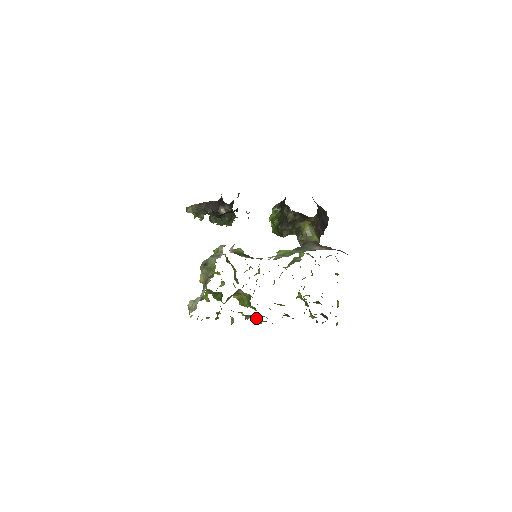
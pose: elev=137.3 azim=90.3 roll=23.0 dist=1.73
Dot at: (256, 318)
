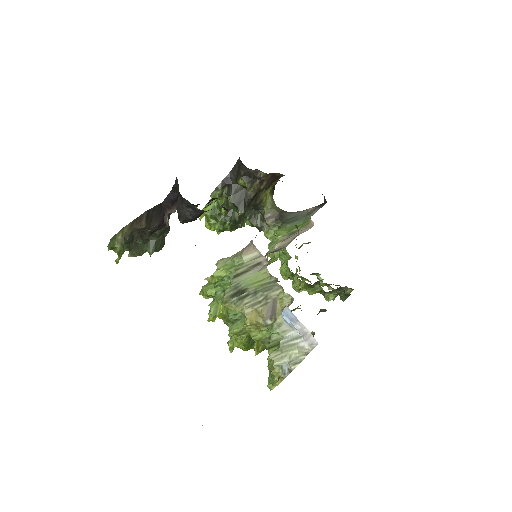
Dot at: occluded
